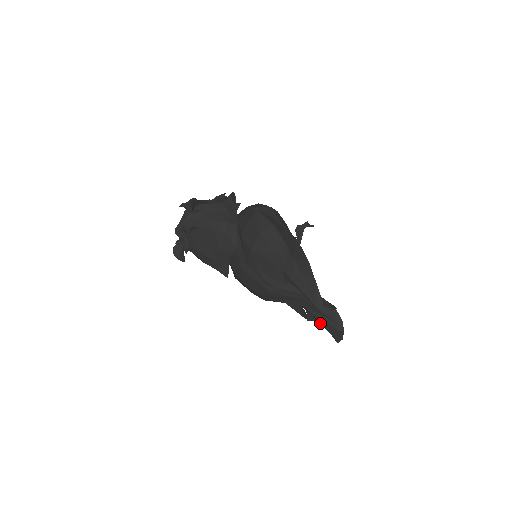
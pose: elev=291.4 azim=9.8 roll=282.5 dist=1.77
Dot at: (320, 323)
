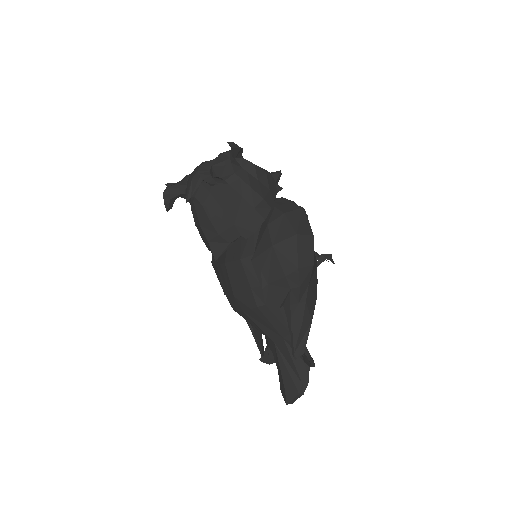
Dot at: (280, 371)
